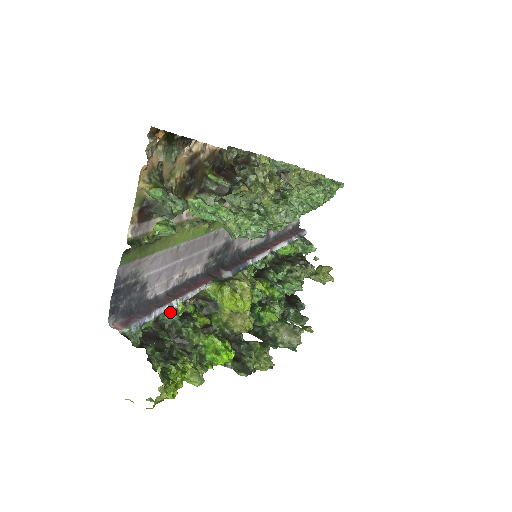
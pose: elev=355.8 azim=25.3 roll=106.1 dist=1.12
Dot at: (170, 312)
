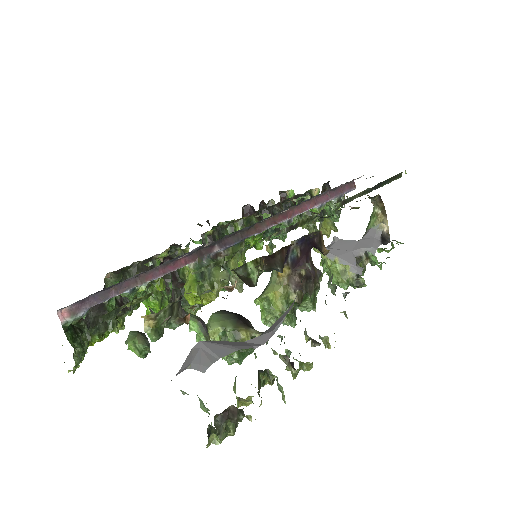
Dot at: (128, 295)
